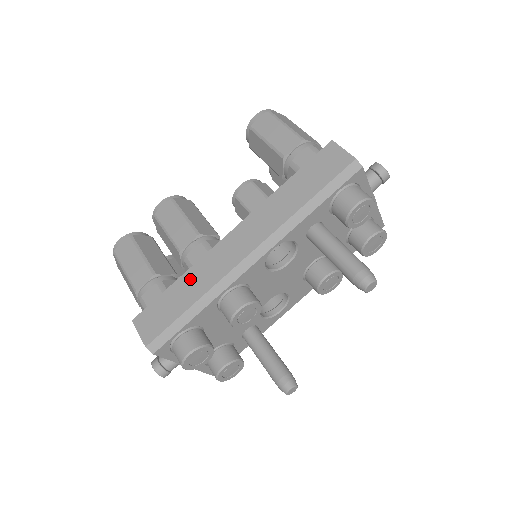
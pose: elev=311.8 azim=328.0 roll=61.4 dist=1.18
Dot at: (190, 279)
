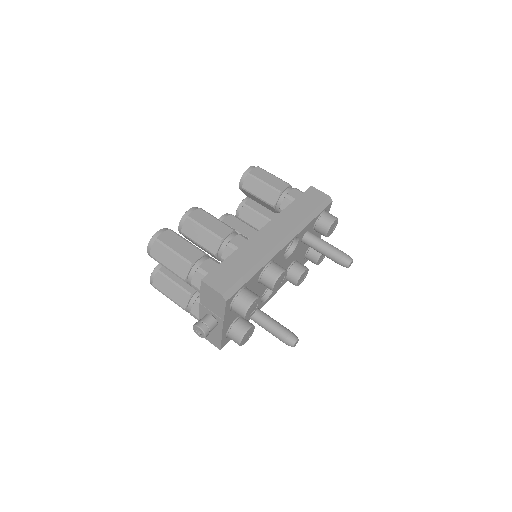
Dot at: (243, 253)
